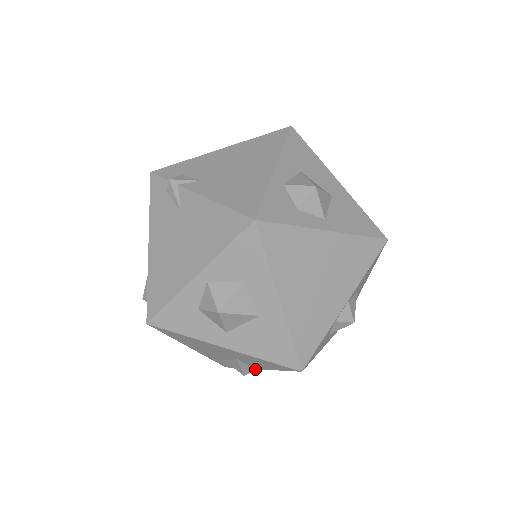
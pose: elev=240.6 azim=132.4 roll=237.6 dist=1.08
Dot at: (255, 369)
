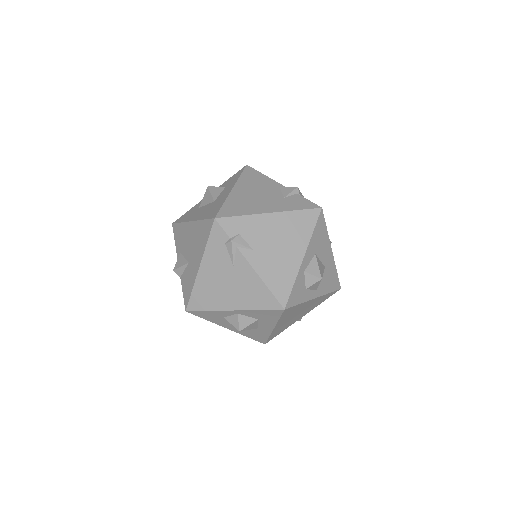
Dot at: occluded
